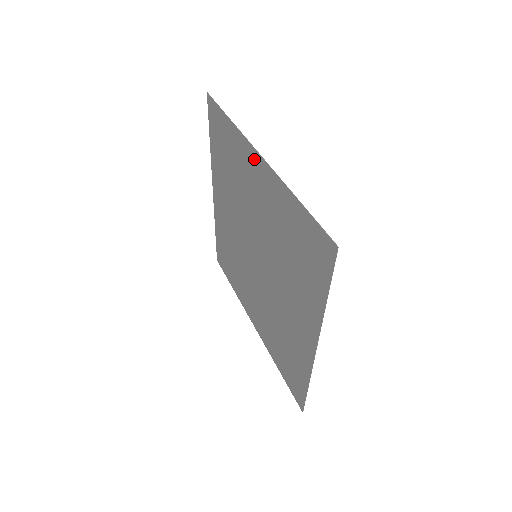
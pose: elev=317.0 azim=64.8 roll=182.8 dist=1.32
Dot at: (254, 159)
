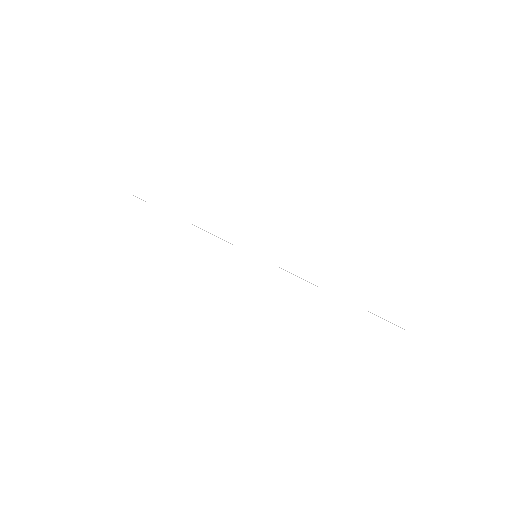
Dot at: occluded
